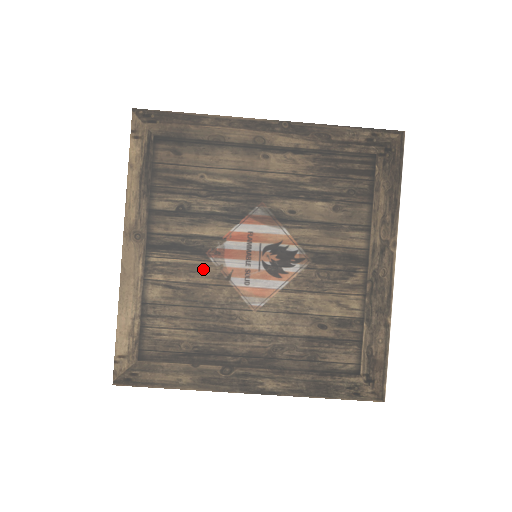
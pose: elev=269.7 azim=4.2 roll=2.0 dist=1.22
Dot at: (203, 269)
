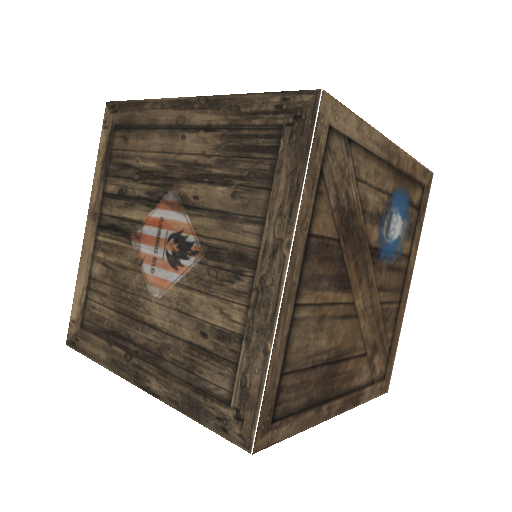
Dot at: (126, 252)
